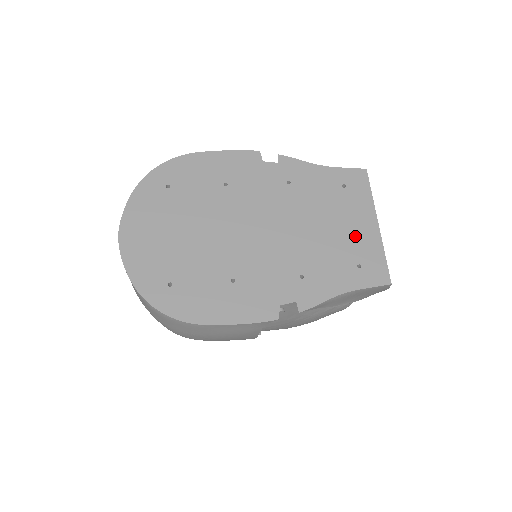
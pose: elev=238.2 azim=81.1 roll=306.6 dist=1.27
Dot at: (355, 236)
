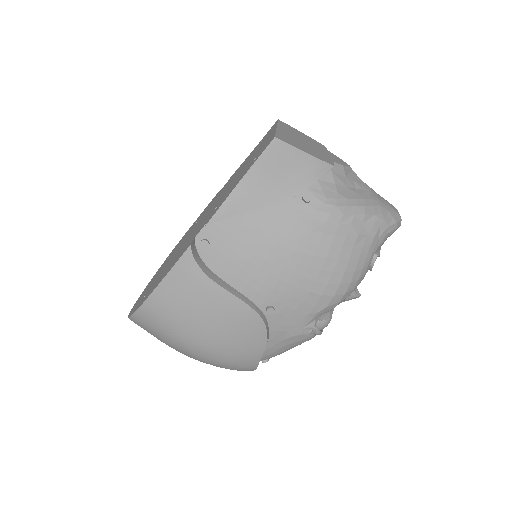
Dot at: (258, 151)
